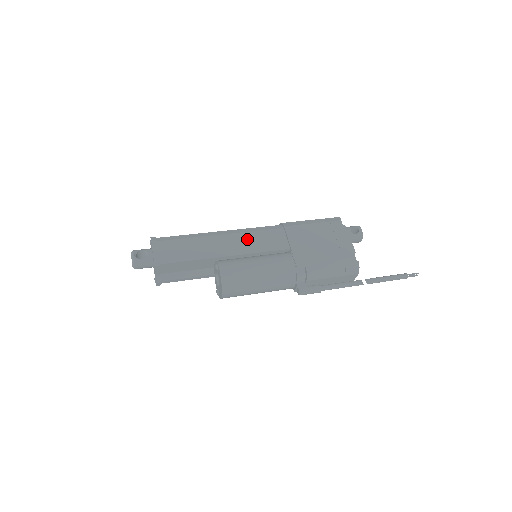
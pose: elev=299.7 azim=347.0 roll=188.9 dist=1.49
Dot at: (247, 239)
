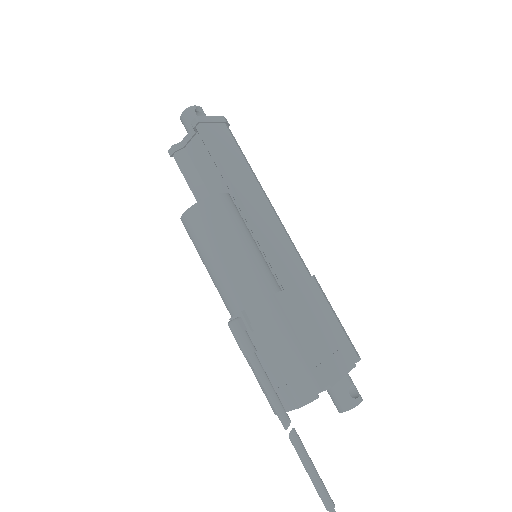
Dot at: (275, 228)
